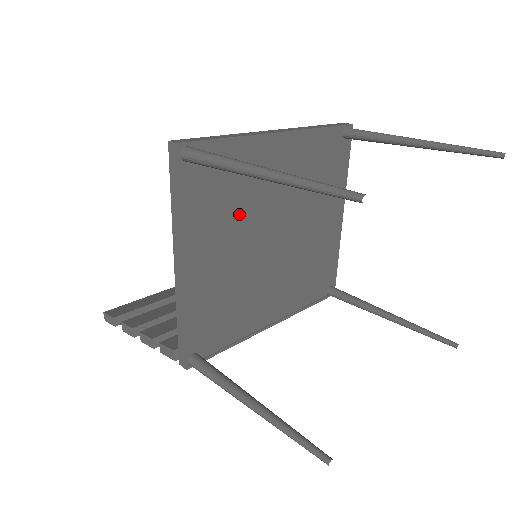
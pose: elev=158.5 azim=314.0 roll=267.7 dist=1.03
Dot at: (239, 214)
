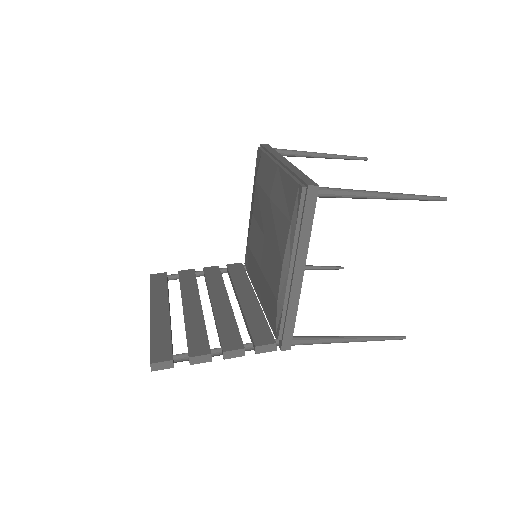
Dot at: occluded
